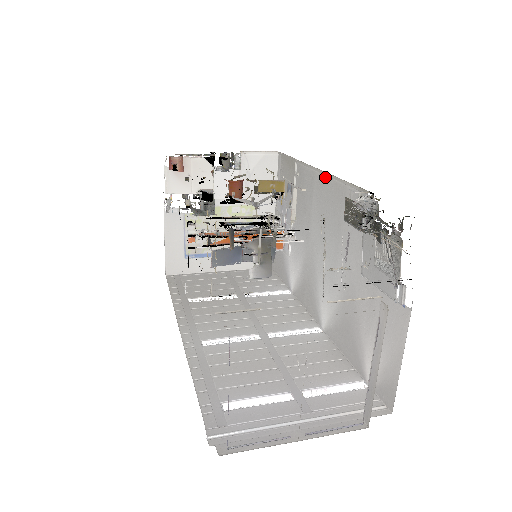
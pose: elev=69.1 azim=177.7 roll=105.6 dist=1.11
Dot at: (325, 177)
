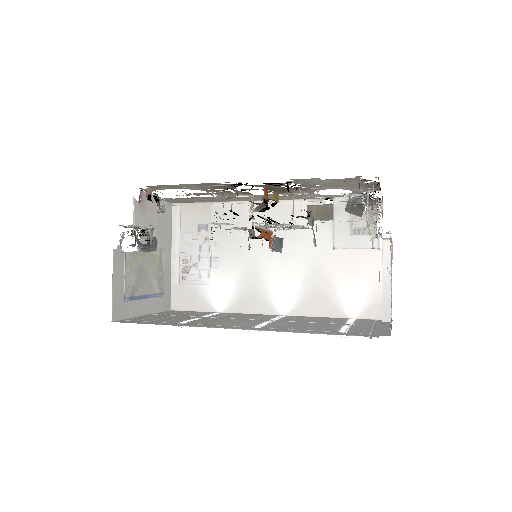
Dot at: occluded
